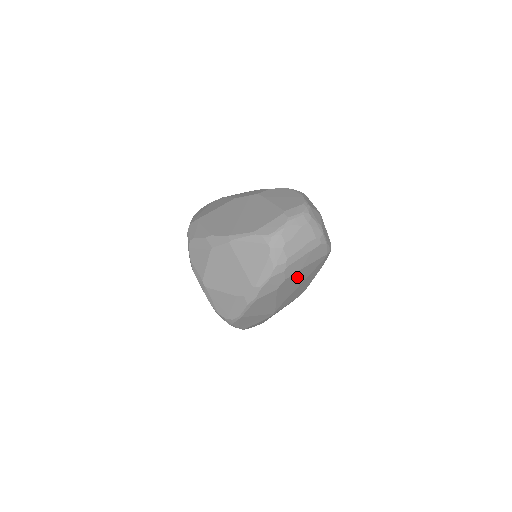
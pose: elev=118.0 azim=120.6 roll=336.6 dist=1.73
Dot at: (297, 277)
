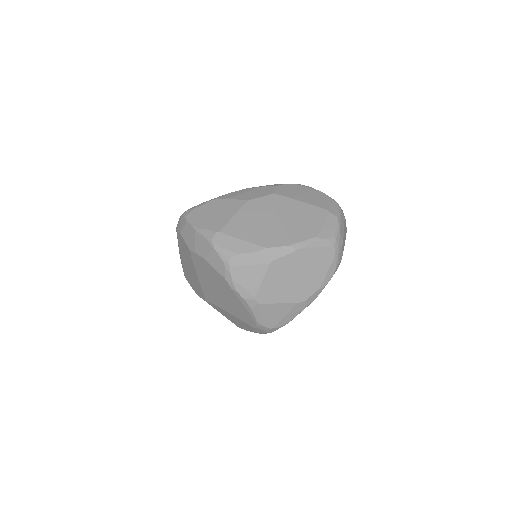
Dot at: occluded
